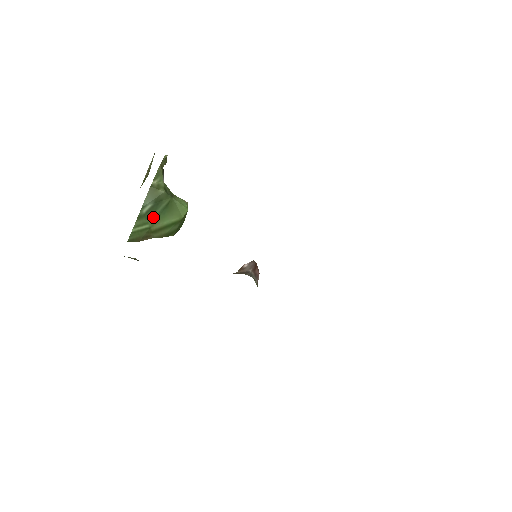
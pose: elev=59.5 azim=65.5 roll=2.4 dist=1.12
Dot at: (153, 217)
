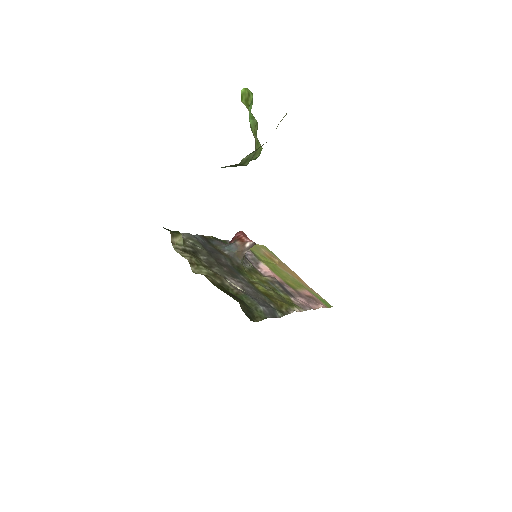
Dot at: occluded
